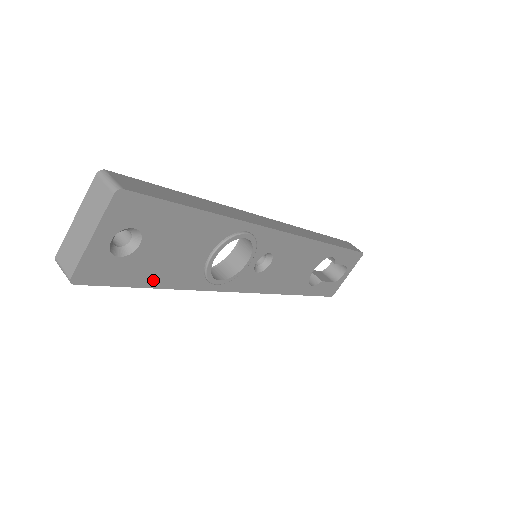
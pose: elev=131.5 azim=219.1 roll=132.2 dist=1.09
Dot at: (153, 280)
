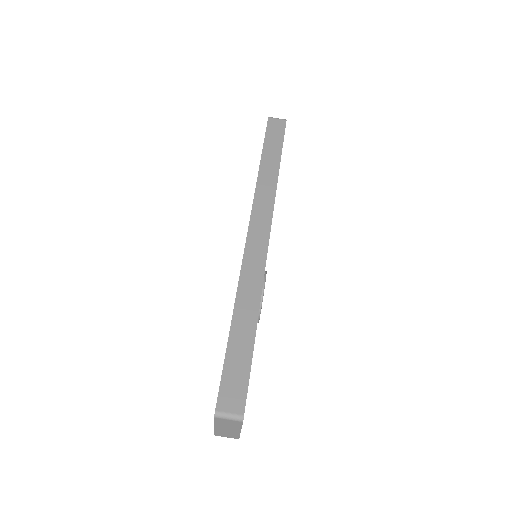
Dot at: occluded
